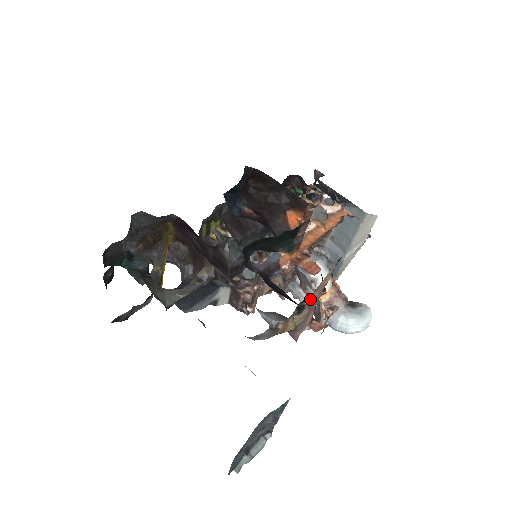
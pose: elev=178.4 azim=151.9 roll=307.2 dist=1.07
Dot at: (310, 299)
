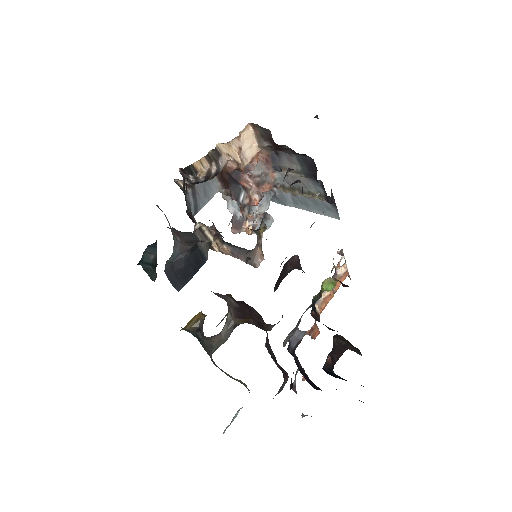
Dot at: occluded
